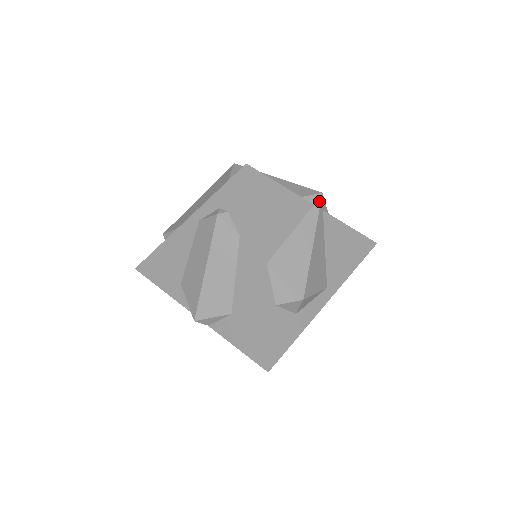
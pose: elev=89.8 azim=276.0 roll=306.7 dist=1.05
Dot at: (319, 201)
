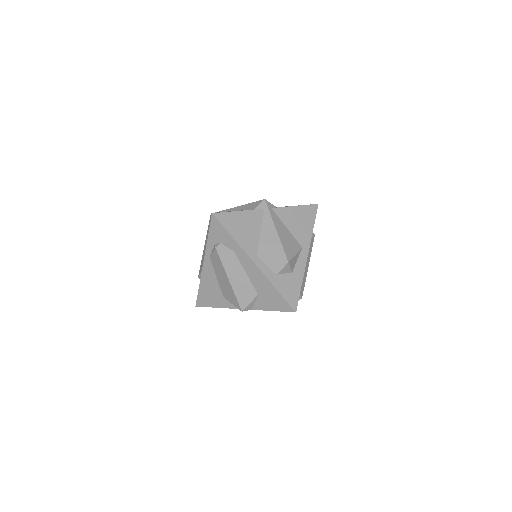
Dot at: (266, 205)
